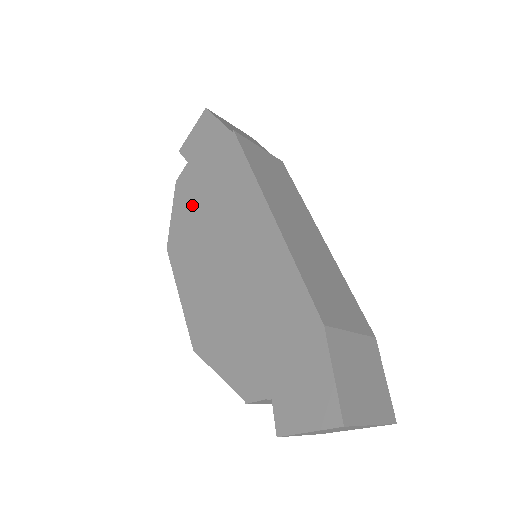
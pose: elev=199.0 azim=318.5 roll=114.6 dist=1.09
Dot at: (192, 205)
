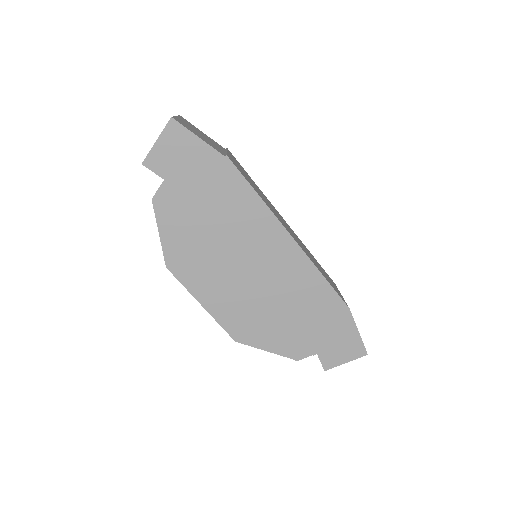
Dot at: (190, 227)
